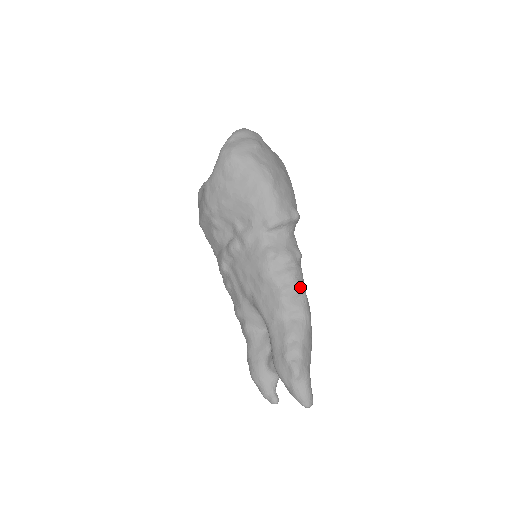
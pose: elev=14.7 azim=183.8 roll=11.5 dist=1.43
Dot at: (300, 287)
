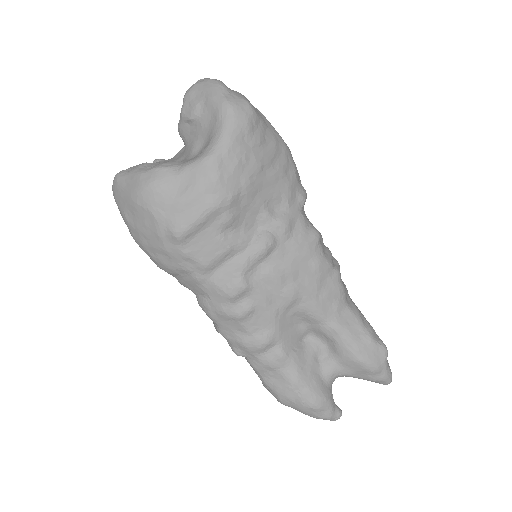
Dot at: occluded
